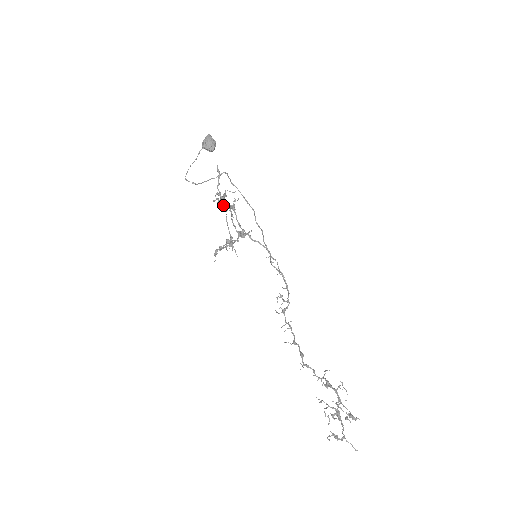
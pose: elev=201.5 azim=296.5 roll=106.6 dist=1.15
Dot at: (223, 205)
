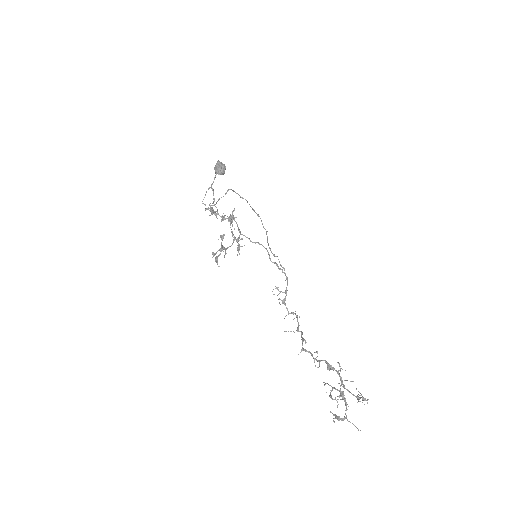
Dot at: occluded
